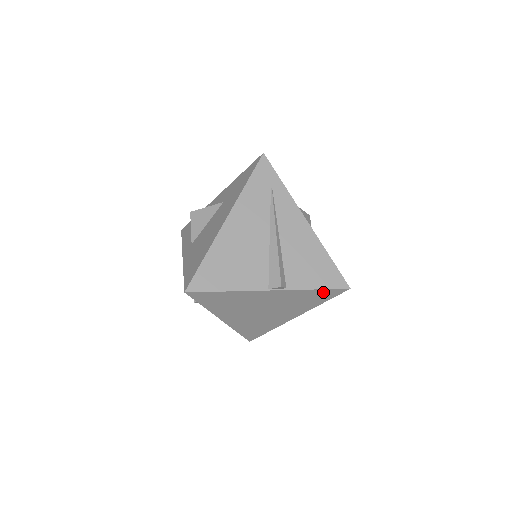
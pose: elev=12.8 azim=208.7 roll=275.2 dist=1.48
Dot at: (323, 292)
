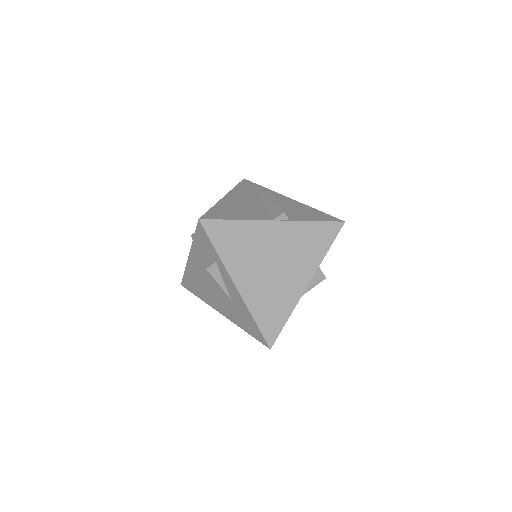
Dot at: (323, 228)
